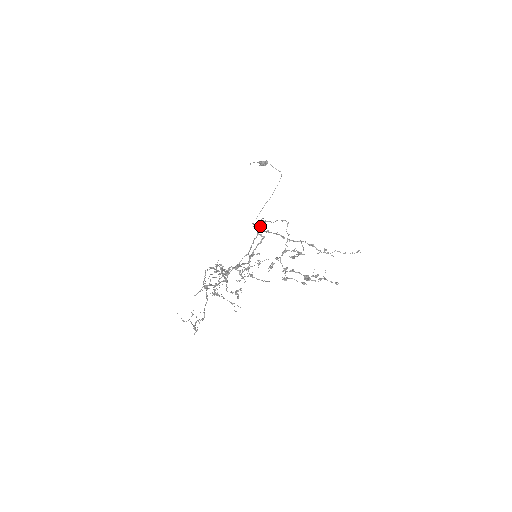
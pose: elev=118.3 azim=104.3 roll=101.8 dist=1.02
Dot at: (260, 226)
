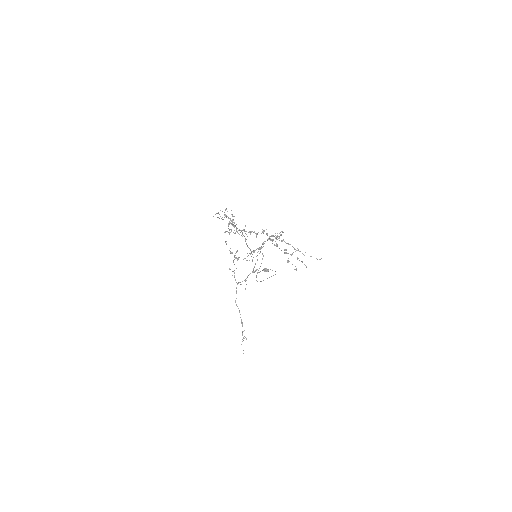
Dot at: (260, 249)
